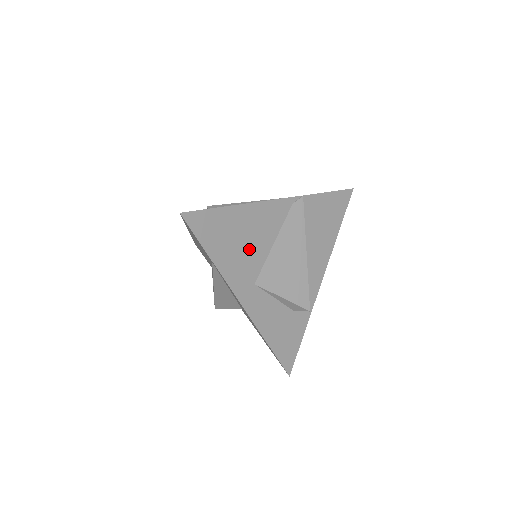
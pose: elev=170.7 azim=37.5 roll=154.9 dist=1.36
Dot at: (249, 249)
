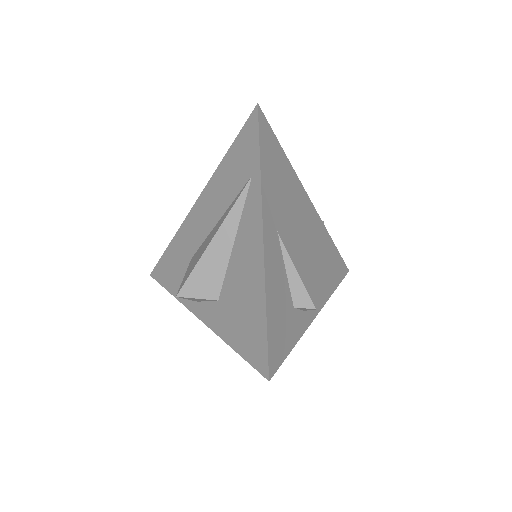
Dot at: (284, 199)
